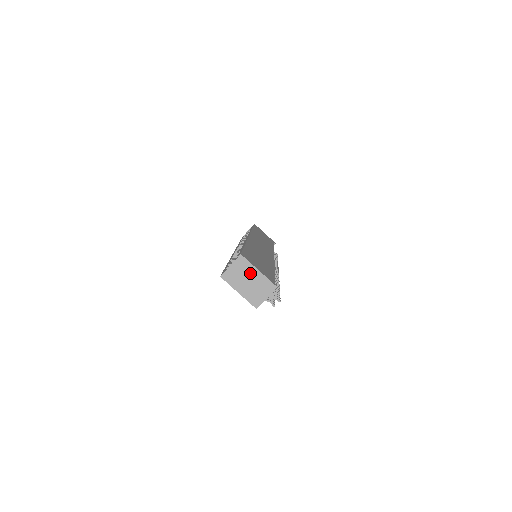
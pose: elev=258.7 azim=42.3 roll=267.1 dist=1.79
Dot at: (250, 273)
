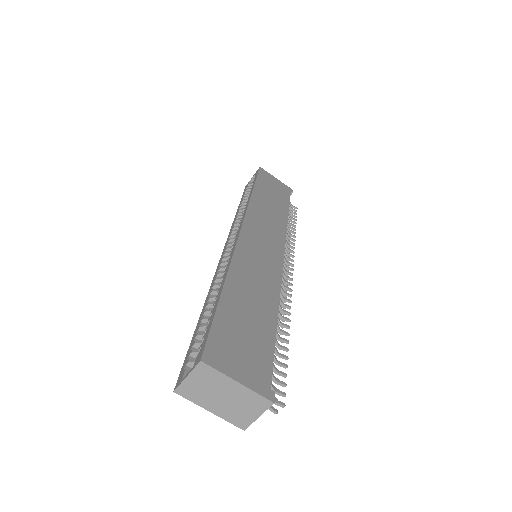
Dot at: (223, 386)
